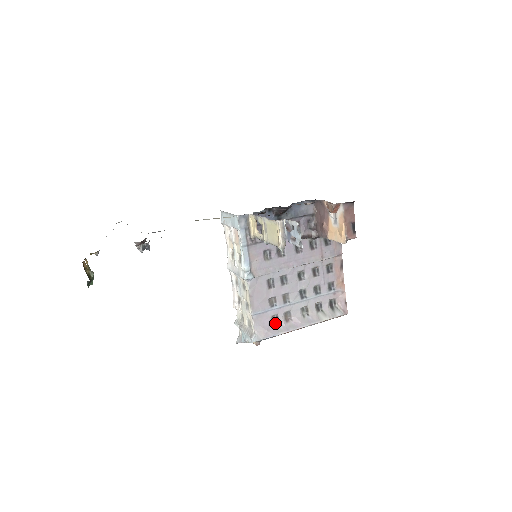
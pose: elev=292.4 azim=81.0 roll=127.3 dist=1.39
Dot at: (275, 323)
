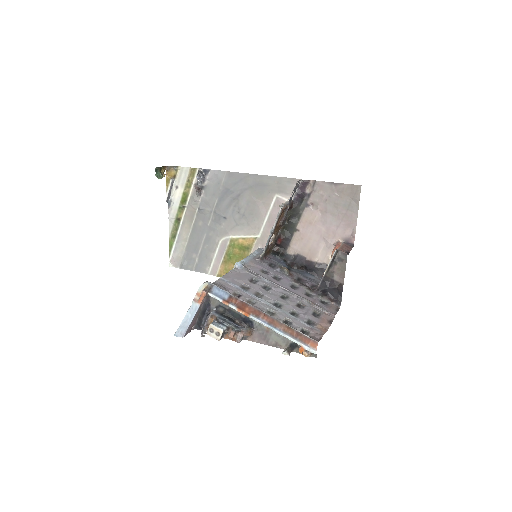
Dot at: occluded
